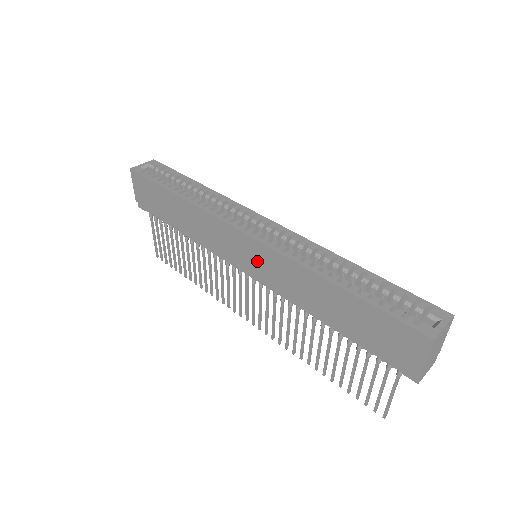
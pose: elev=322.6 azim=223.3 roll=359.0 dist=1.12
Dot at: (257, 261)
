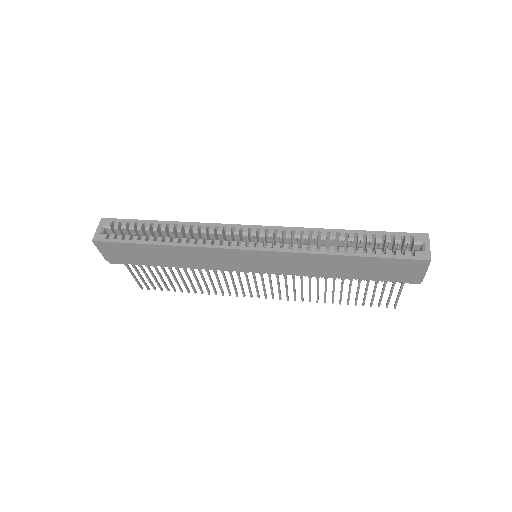
Dot at: (267, 263)
